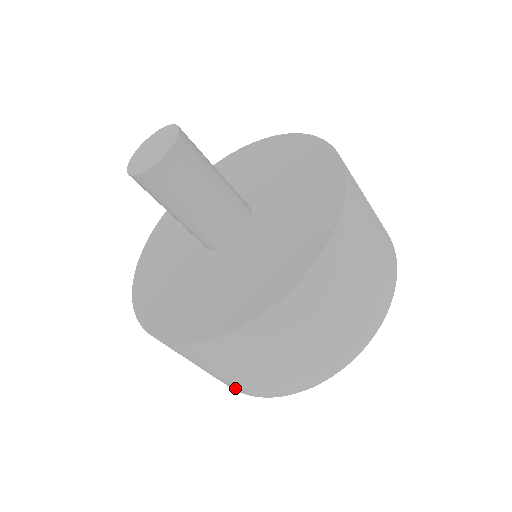
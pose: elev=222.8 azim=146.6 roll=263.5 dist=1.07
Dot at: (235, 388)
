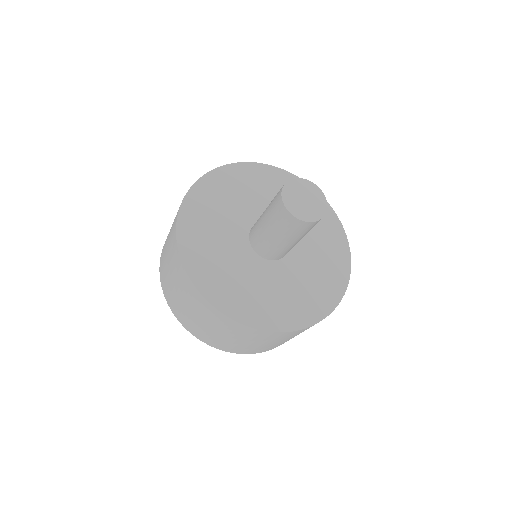
Dot at: (211, 342)
